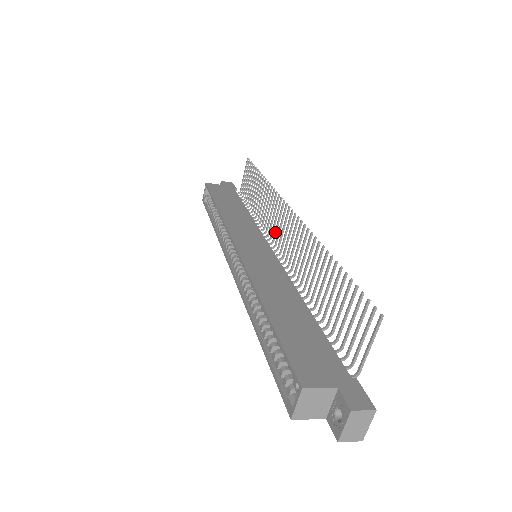
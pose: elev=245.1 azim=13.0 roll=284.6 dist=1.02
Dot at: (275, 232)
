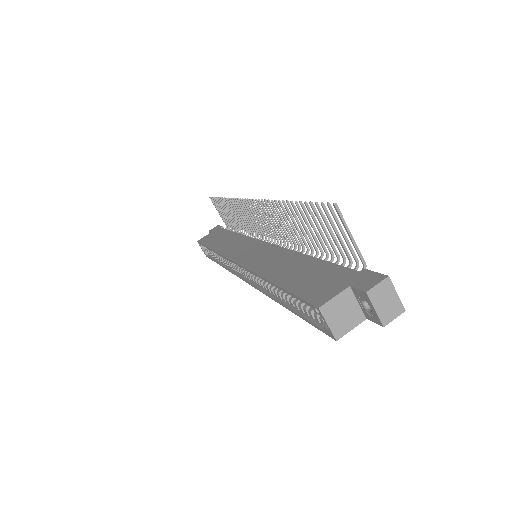
Dot at: (258, 228)
